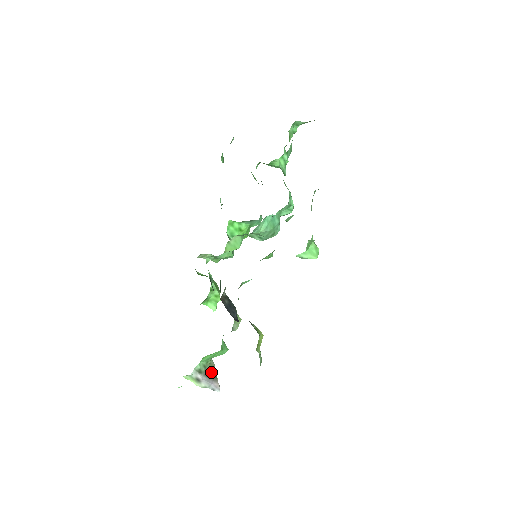
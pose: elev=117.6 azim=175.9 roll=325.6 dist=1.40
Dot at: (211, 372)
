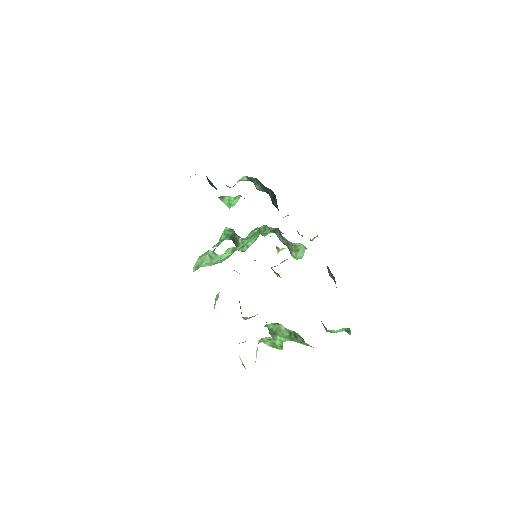
Dot at: occluded
